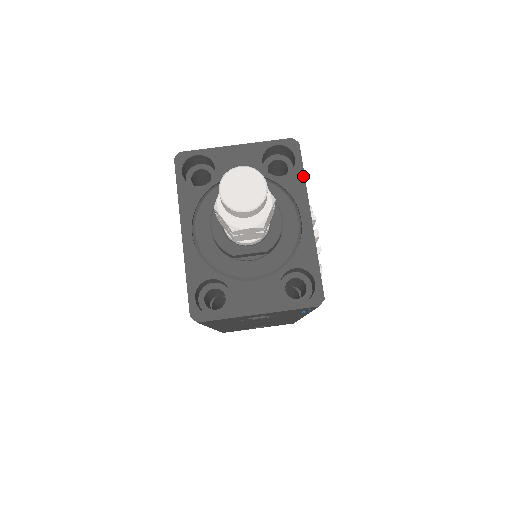
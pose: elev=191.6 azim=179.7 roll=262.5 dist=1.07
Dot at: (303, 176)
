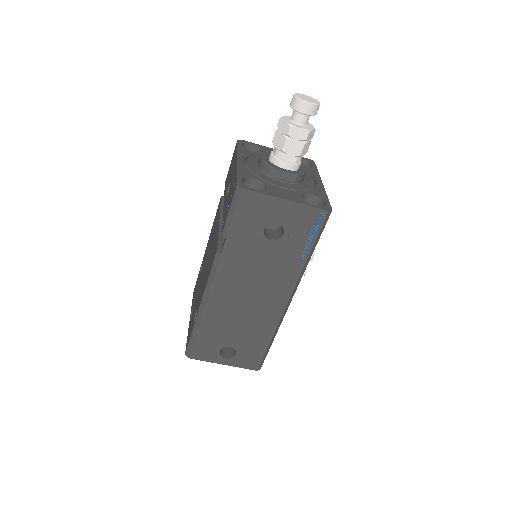
Dot at: (317, 171)
